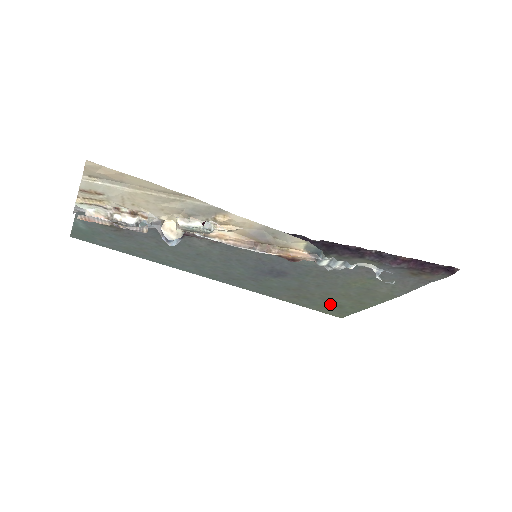
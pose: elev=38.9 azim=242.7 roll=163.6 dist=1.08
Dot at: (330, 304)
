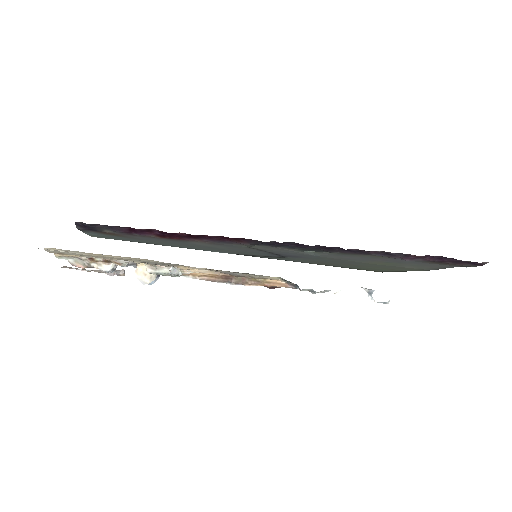
Dot at: (362, 268)
